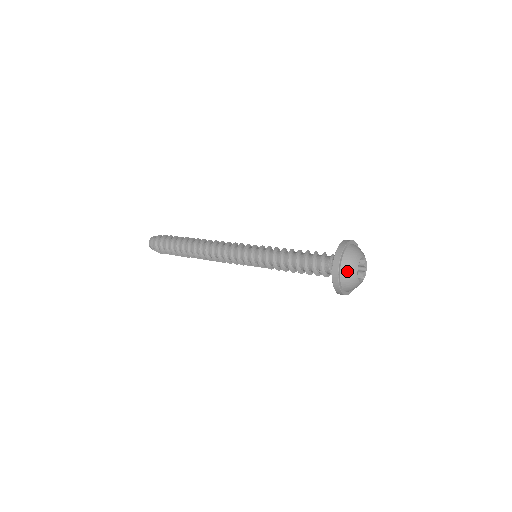
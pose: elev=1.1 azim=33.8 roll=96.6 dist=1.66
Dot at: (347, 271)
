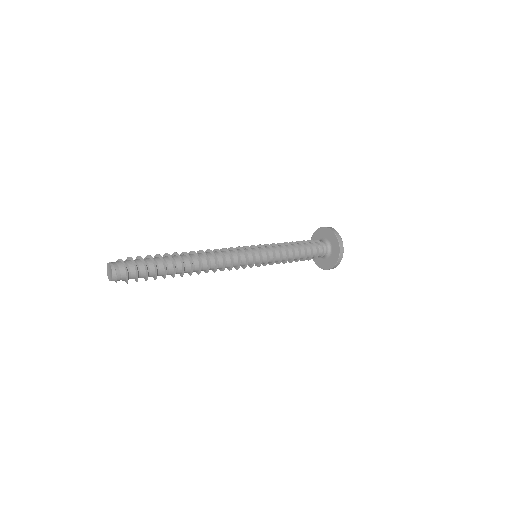
Dot at: occluded
